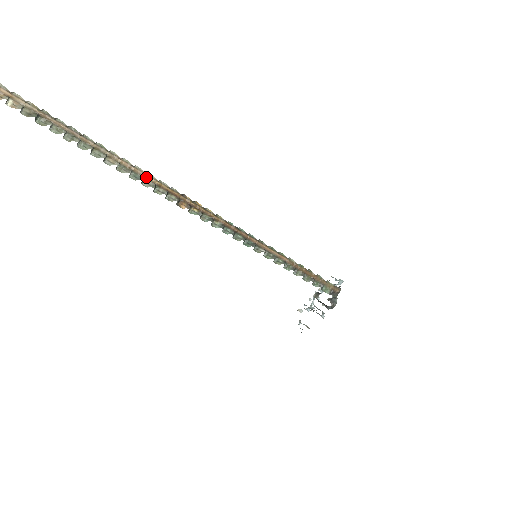
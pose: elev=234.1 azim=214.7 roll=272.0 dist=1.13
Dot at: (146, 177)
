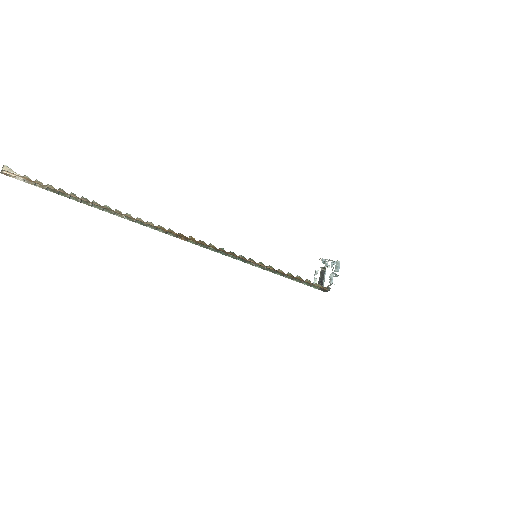
Dot at: (147, 224)
